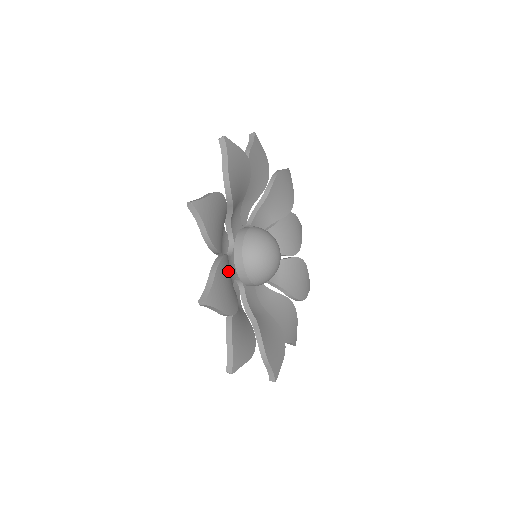
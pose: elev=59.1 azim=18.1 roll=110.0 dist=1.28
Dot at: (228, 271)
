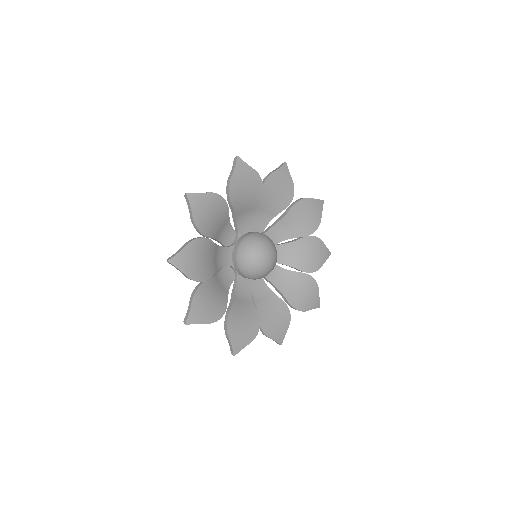
Dot at: (205, 250)
